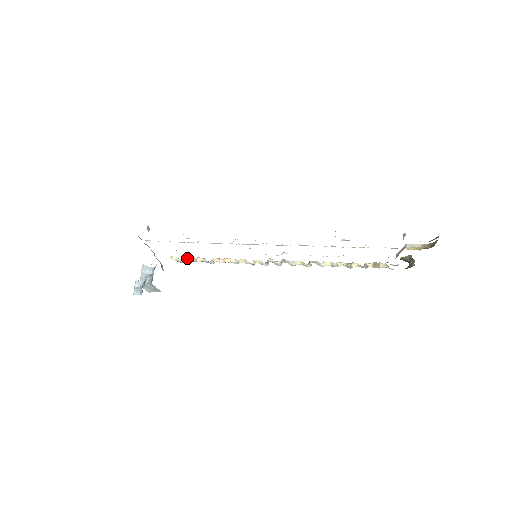
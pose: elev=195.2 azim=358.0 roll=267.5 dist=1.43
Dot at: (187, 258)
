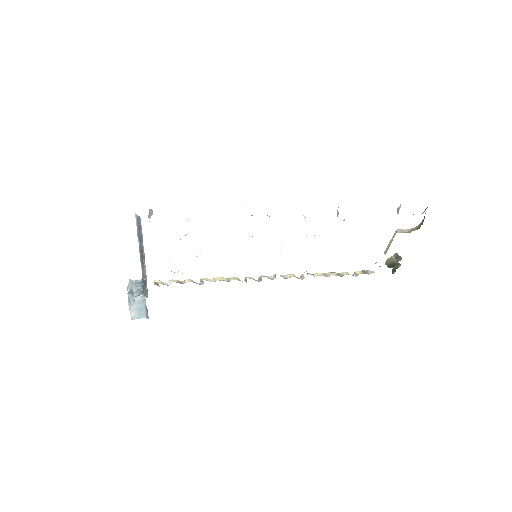
Dot at: (174, 280)
